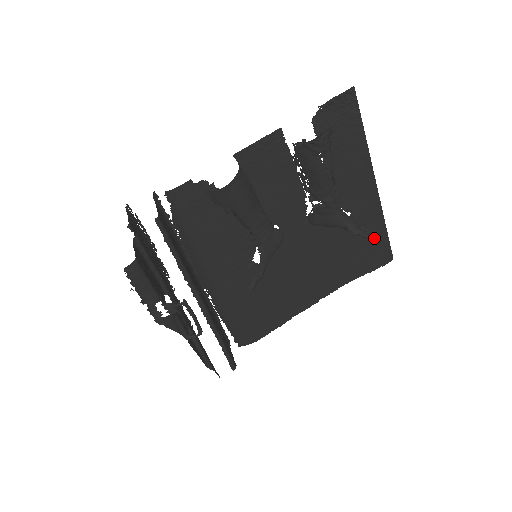
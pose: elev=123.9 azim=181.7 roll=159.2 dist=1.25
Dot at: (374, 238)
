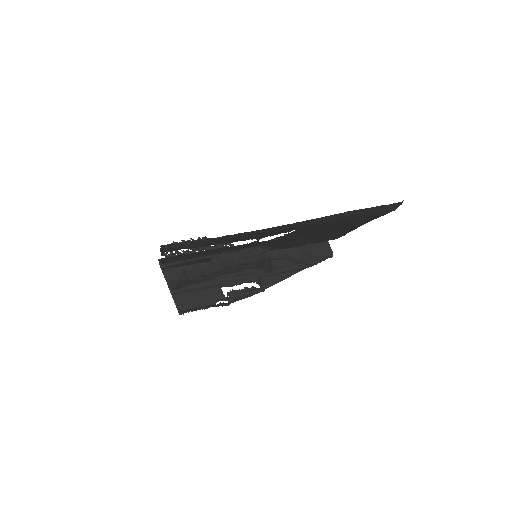
Dot at: (349, 218)
